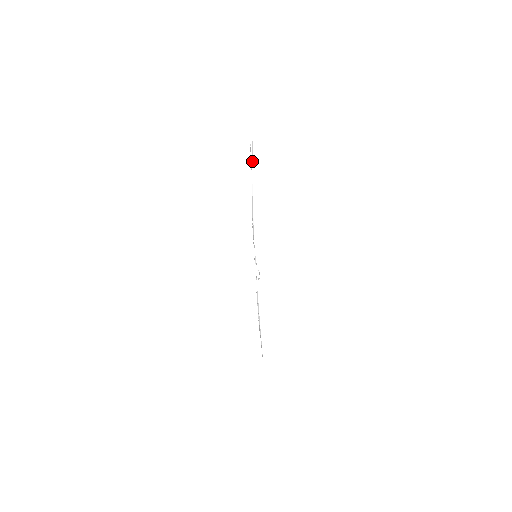
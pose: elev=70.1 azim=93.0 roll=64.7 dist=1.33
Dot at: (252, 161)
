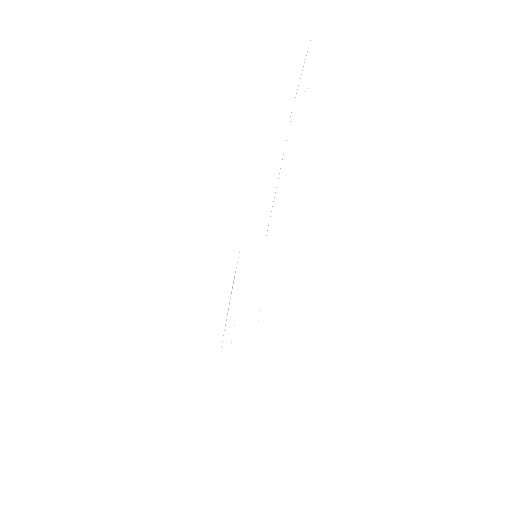
Dot at: (297, 91)
